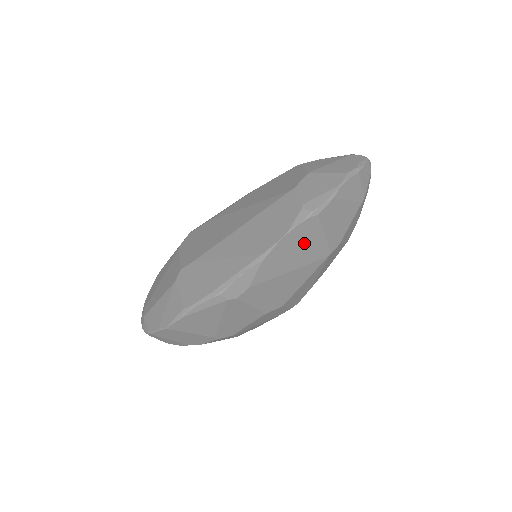
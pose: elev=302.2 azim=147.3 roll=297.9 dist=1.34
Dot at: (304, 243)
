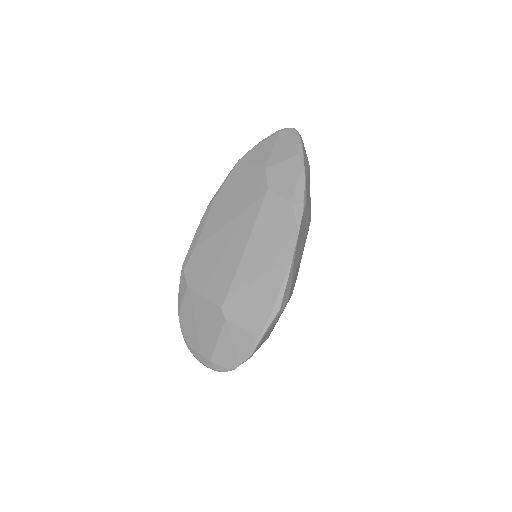
Dot at: (303, 229)
